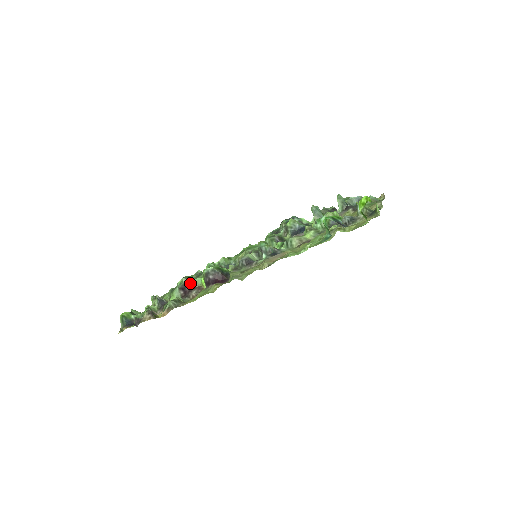
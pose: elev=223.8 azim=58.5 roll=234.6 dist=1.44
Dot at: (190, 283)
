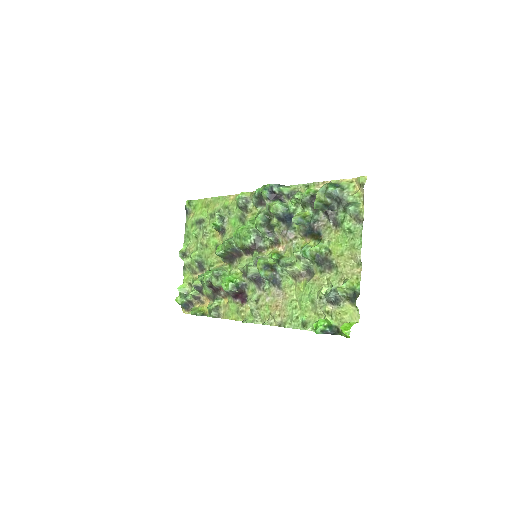
Dot at: (215, 287)
